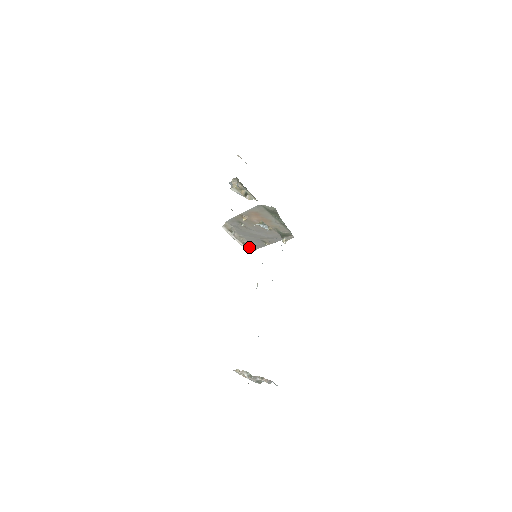
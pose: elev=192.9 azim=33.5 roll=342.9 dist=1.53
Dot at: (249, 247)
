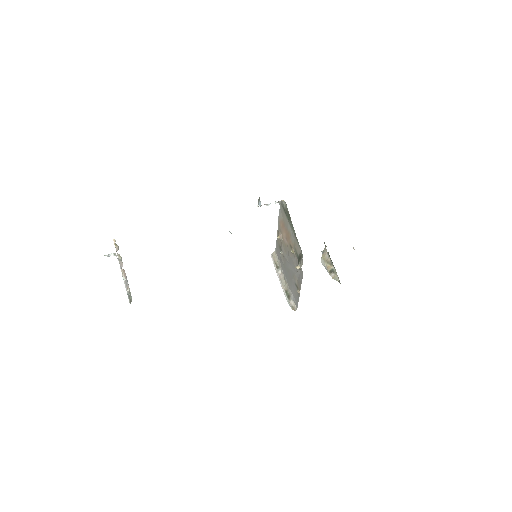
Dot at: (290, 300)
